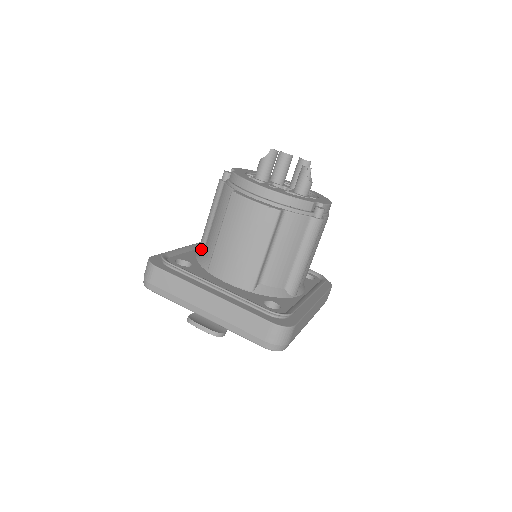
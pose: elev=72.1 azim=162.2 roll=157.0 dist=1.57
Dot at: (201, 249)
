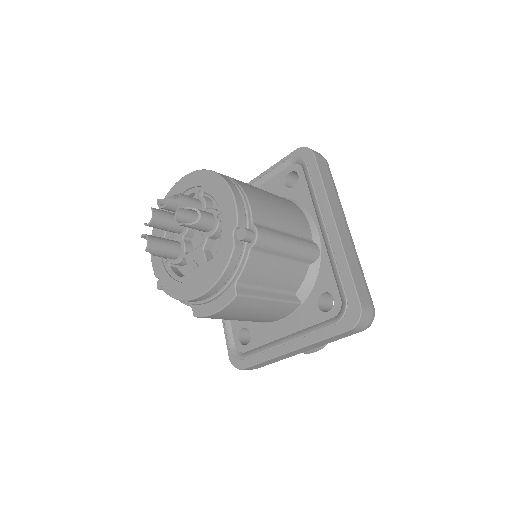
Dot at: occluded
